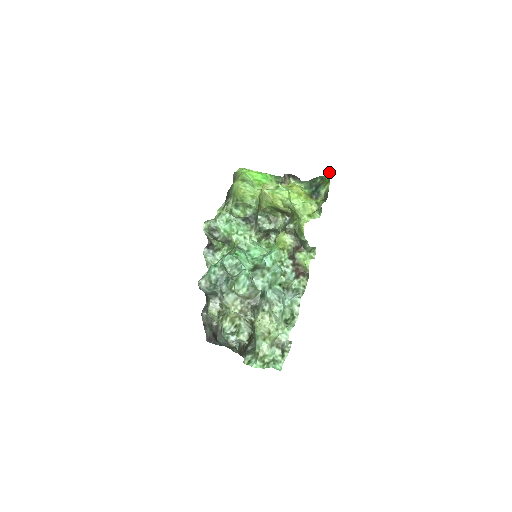
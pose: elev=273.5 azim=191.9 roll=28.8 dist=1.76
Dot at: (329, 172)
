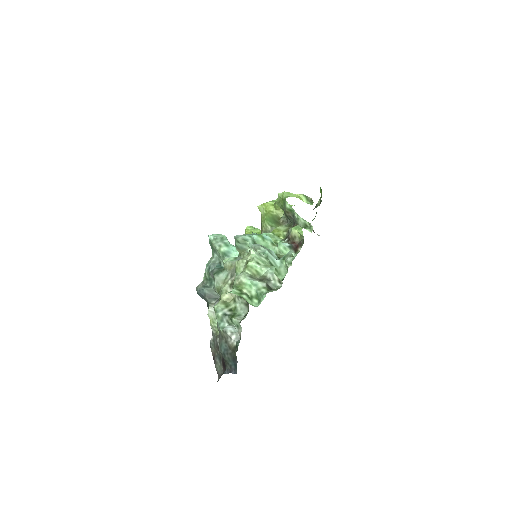
Dot at: occluded
